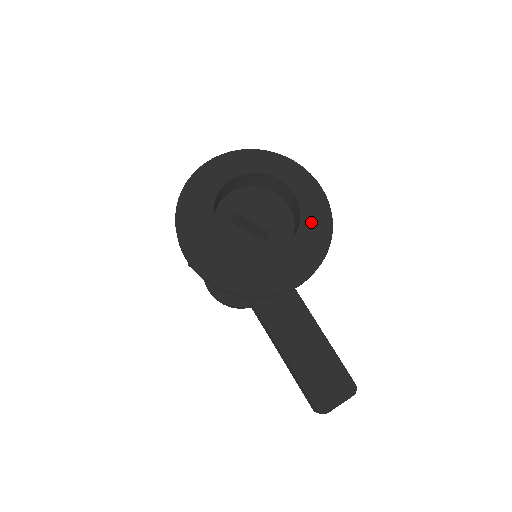
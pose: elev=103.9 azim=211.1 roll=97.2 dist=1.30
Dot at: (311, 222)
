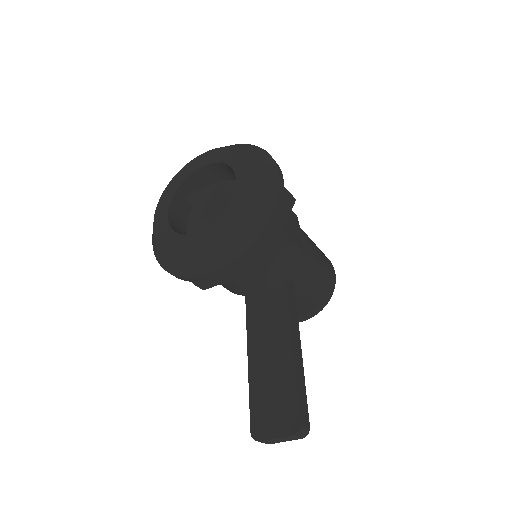
Dot at: (236, 209)
